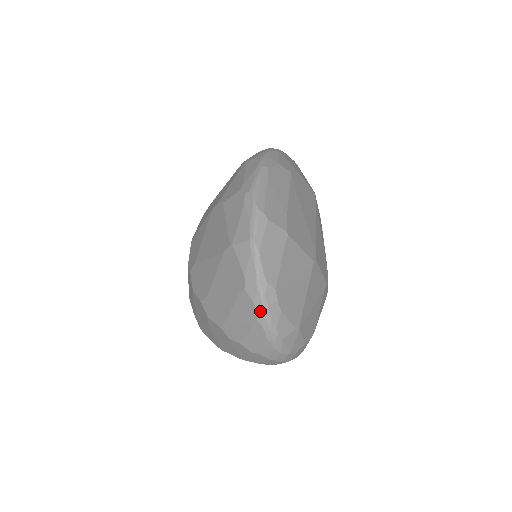
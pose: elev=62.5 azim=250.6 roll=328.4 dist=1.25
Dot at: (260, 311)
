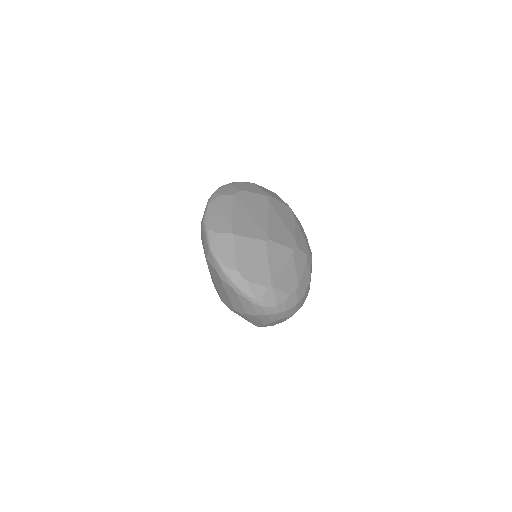
Dot at: (235, 288)
